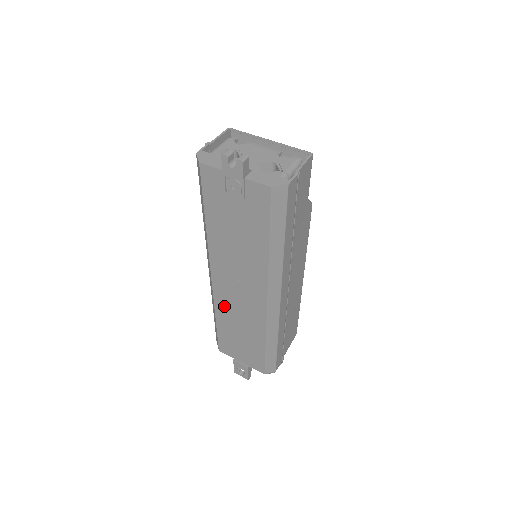
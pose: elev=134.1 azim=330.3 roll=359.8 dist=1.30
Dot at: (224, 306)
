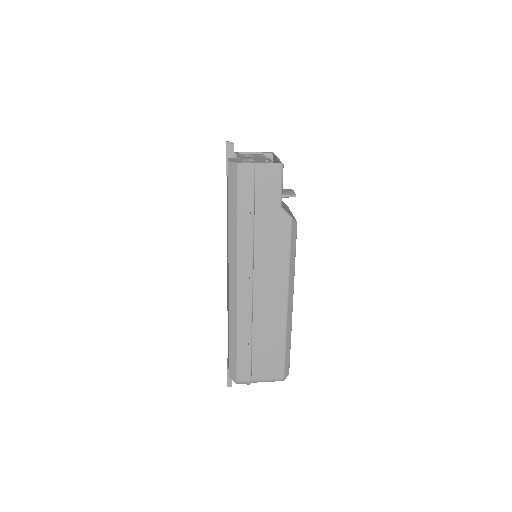
Dot at: occluded
